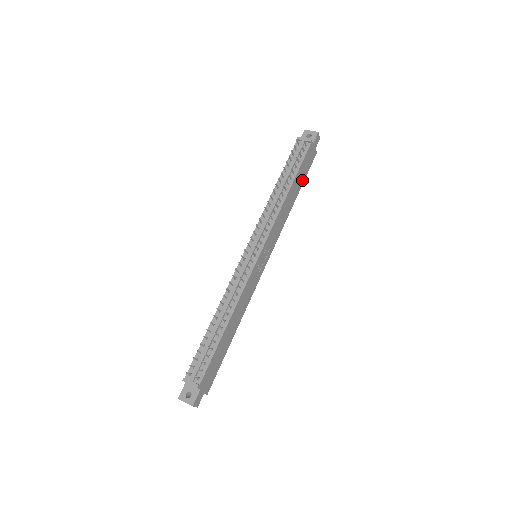
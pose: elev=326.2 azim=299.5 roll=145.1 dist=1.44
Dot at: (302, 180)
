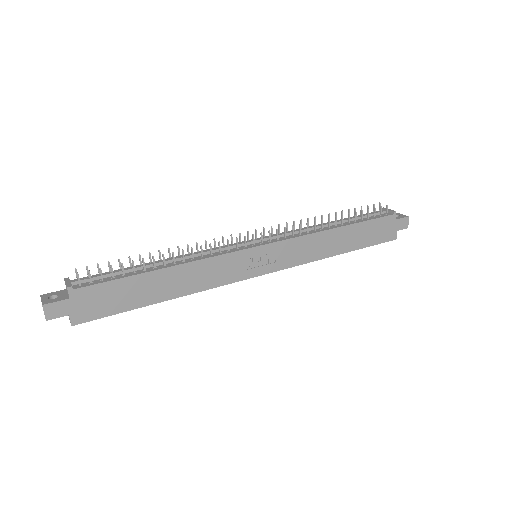
Dot at: (362, 243)
